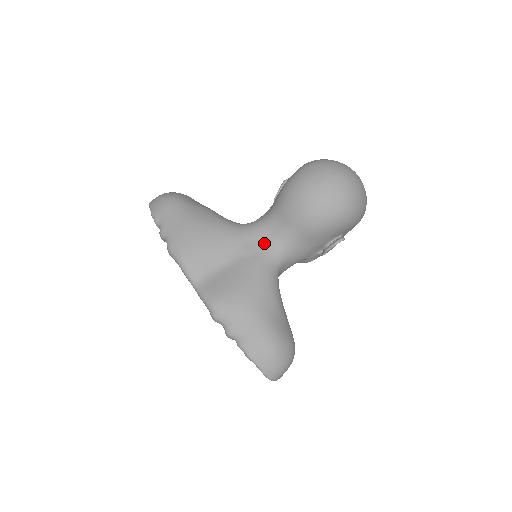
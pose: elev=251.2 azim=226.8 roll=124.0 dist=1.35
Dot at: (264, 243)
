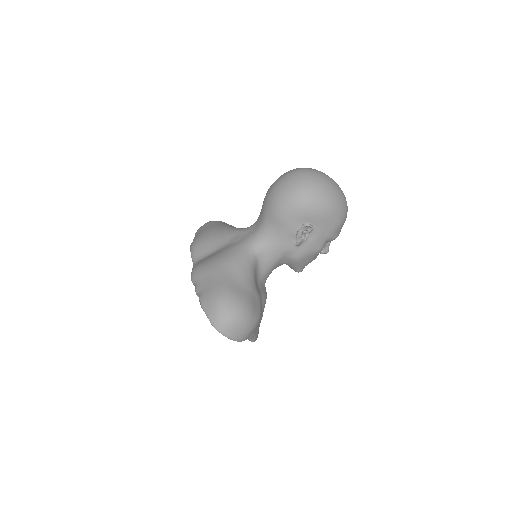
Dot at: (249, 234)
